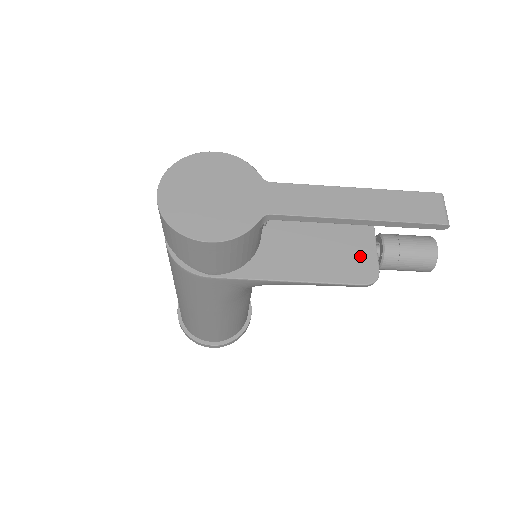
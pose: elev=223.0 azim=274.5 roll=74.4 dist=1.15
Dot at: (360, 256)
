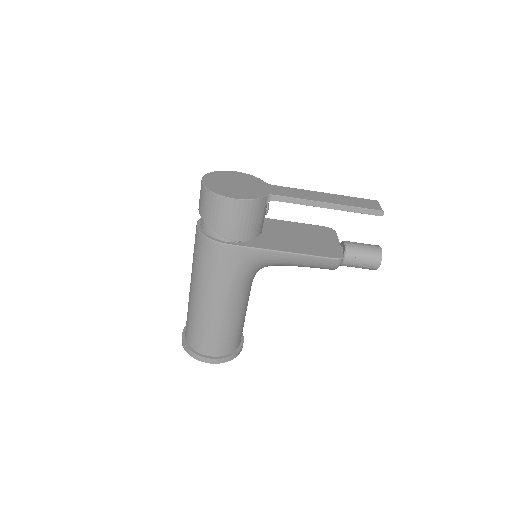
Dot at: (330, 246)
